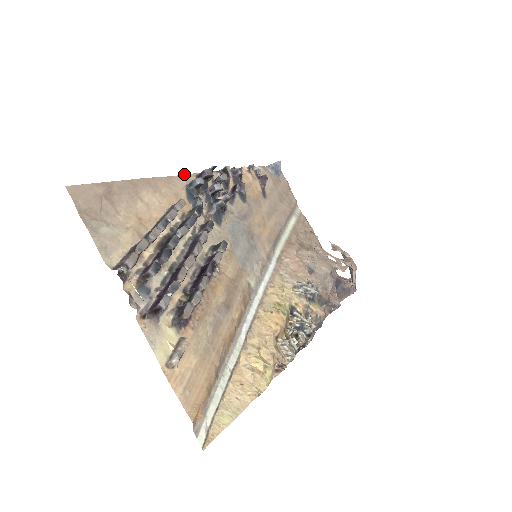
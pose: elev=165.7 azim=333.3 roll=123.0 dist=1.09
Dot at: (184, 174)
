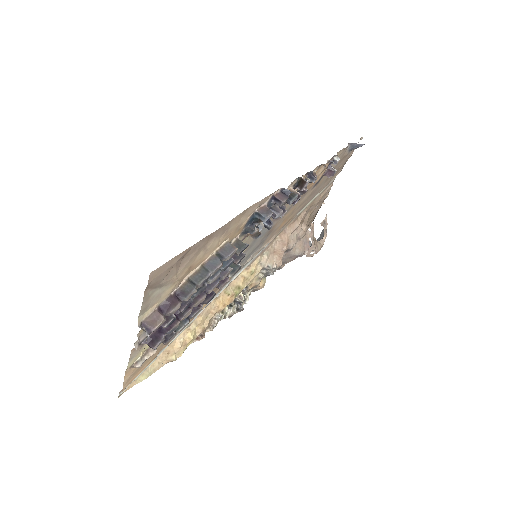
Dot at: occluded
